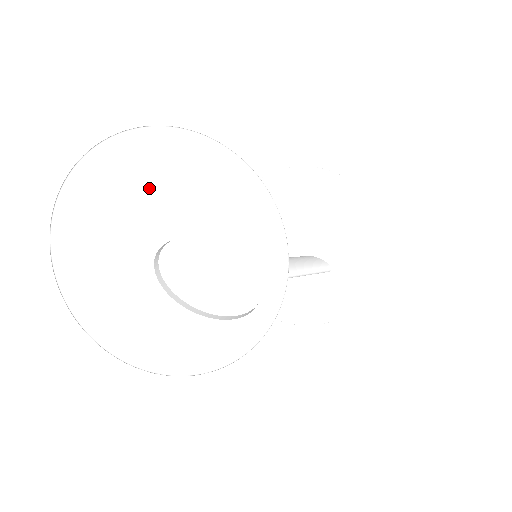
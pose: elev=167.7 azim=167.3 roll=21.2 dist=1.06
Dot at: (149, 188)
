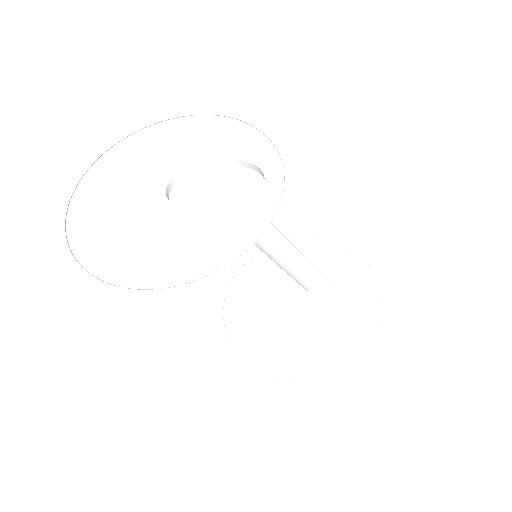
Dot at: (152, 161)
